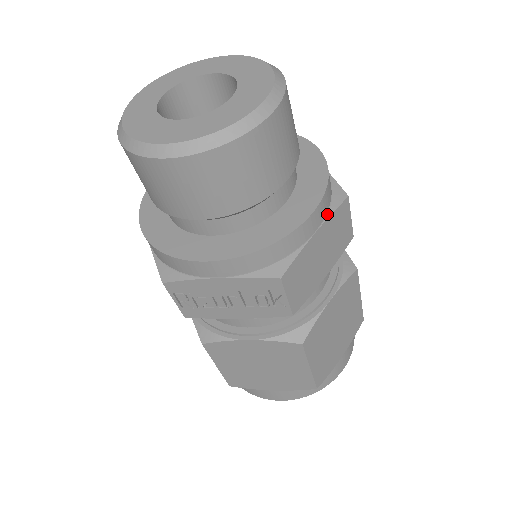
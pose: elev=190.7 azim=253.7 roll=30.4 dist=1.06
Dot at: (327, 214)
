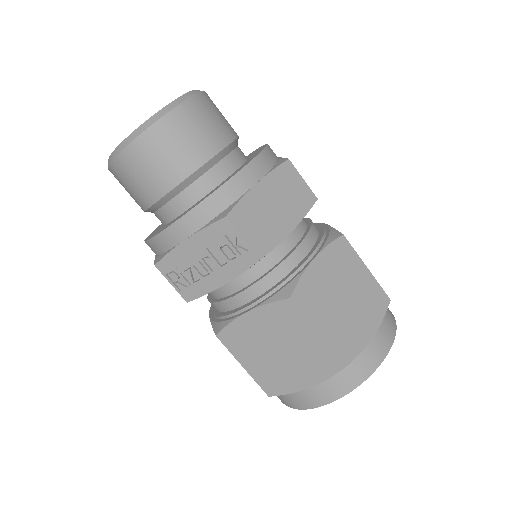
Dot at: (268, 172)
